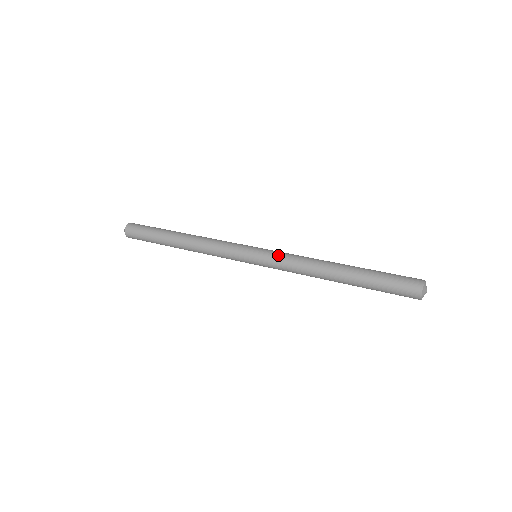
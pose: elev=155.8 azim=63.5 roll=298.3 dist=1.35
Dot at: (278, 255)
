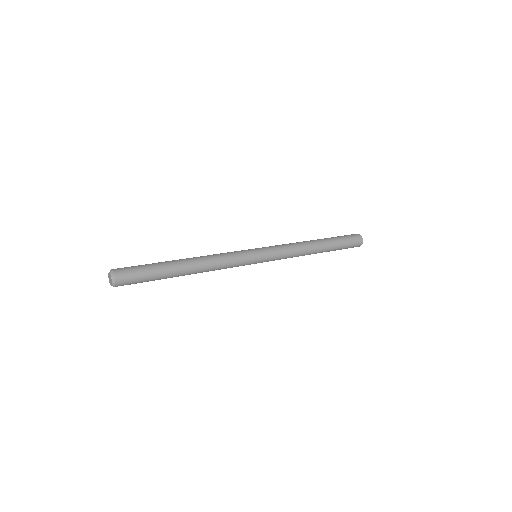
Dot at: (273, 246)
